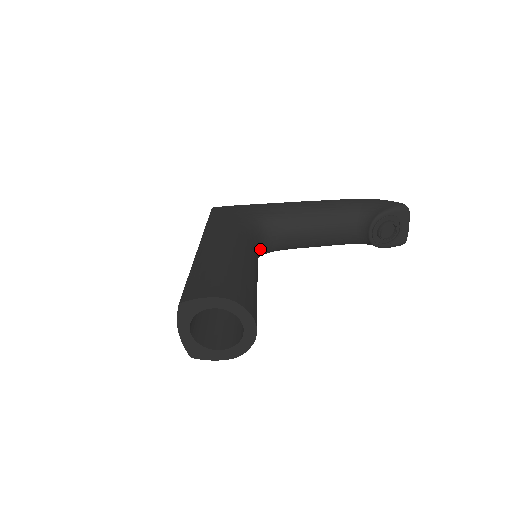
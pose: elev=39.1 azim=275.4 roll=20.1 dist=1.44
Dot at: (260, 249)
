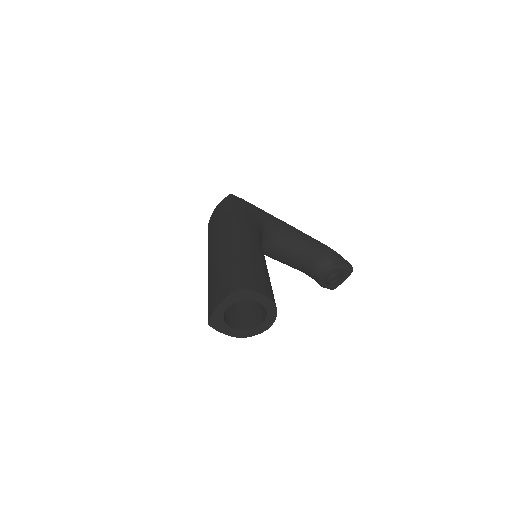
Dot at: occluded
